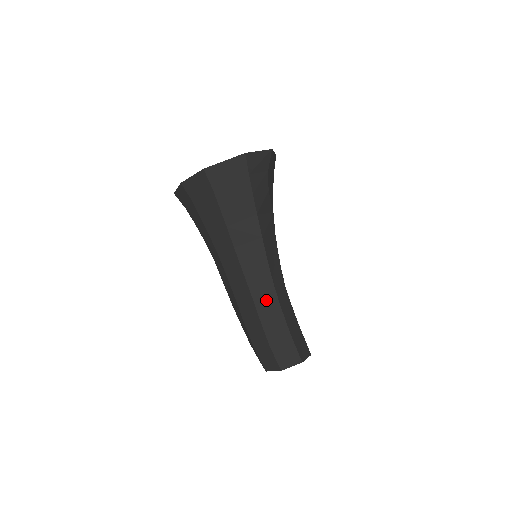
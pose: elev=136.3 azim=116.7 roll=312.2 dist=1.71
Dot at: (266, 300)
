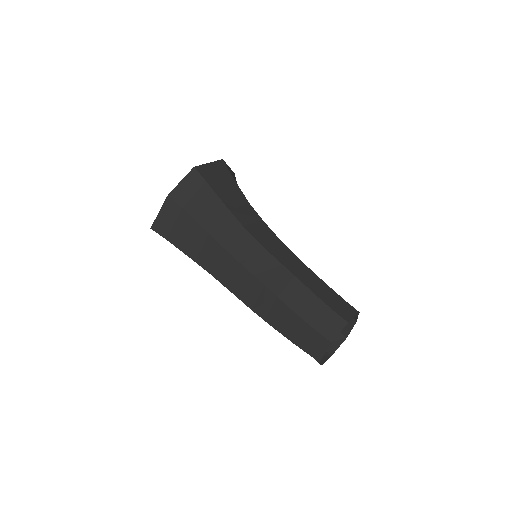
Dot at: (294, 265)
